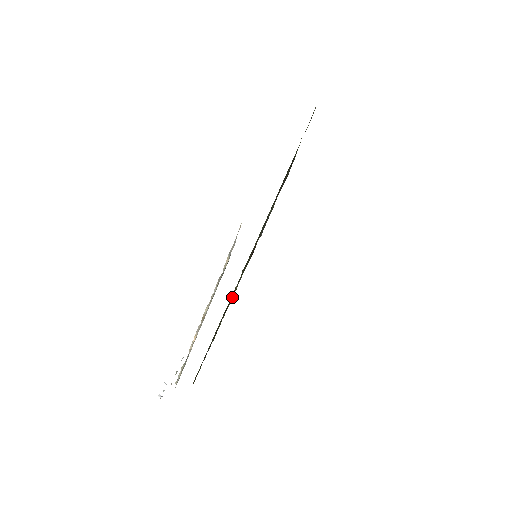
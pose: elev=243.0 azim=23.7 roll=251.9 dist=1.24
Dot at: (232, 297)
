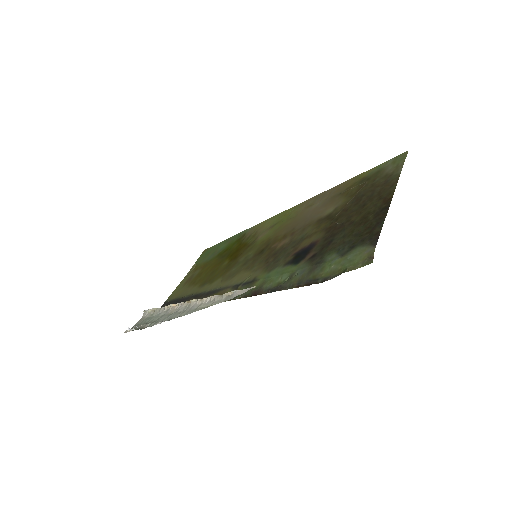
Dot at: occluded
